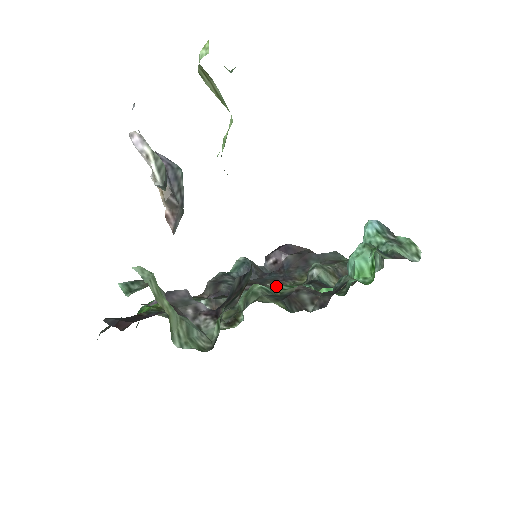
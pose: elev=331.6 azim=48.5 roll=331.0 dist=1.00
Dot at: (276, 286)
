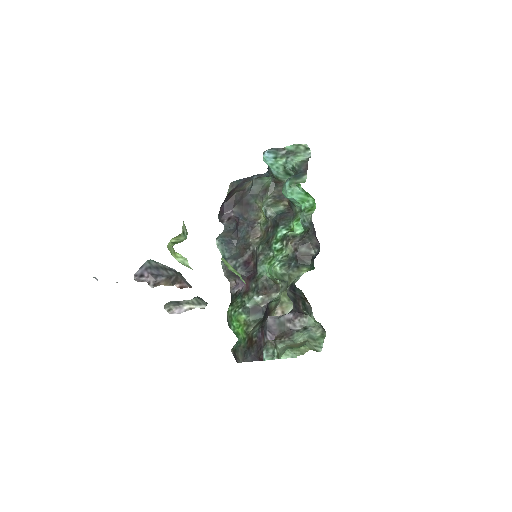
Dot at: (254, 236)
